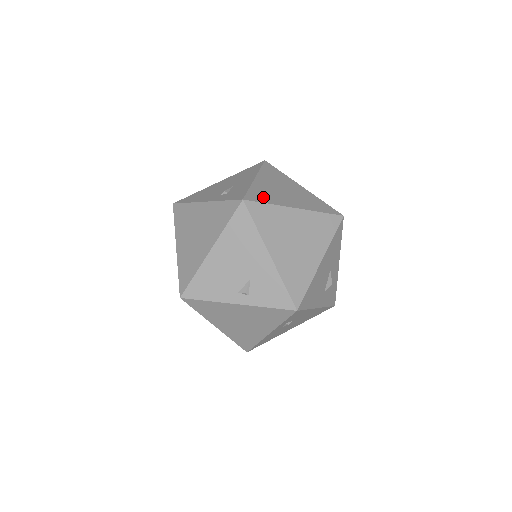
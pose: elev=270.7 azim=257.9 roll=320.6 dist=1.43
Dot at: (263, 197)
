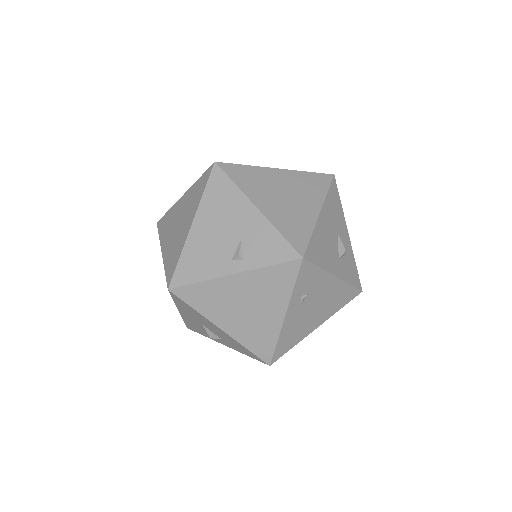
Dot at: occluded
